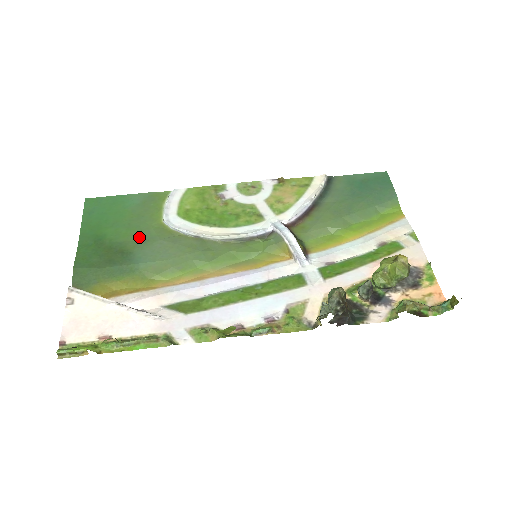
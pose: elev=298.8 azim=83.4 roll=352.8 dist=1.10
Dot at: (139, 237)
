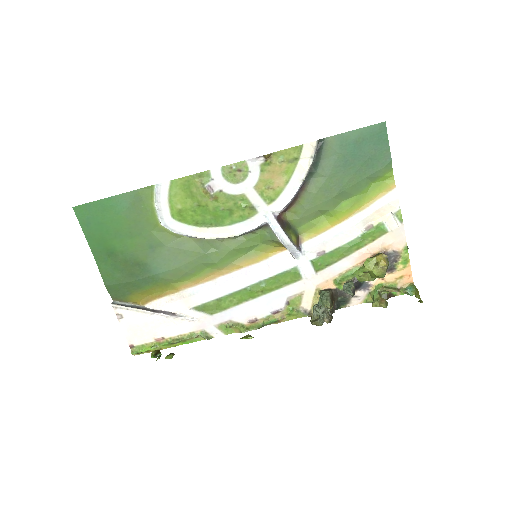
Dot at: (146, 246)
